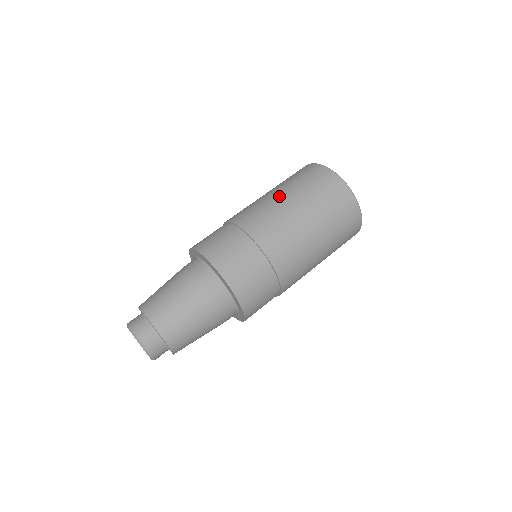
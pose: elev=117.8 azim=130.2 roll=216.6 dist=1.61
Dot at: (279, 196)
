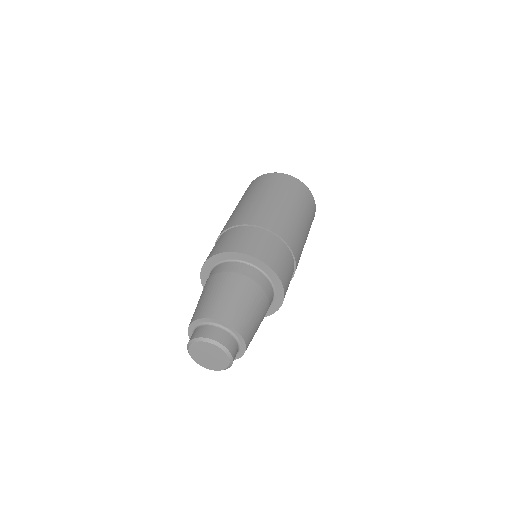
Dot at: (276, 200)
